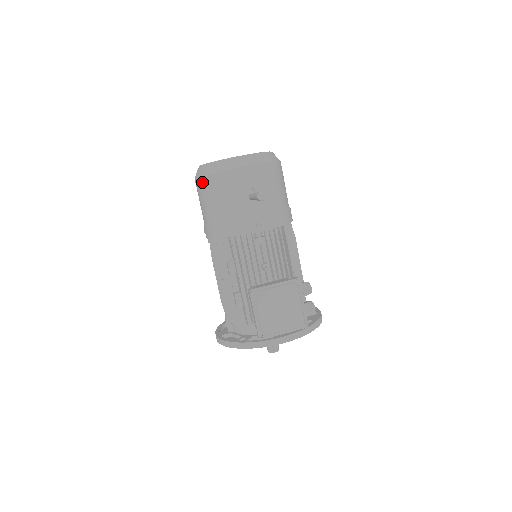
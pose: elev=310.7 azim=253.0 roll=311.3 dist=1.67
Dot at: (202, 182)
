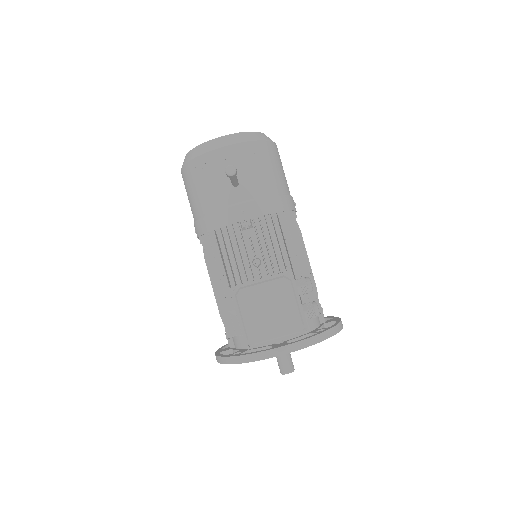
Dot at: (184, 173)
